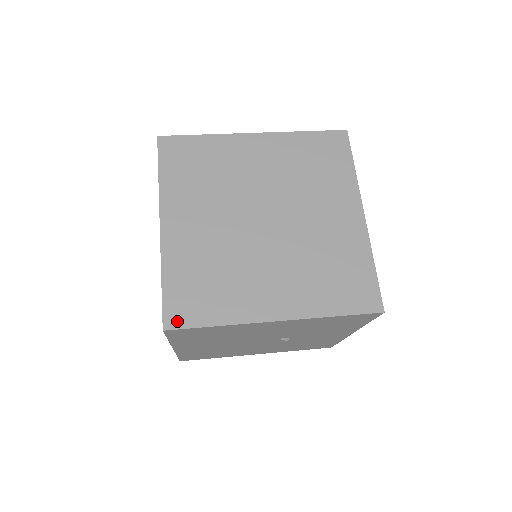
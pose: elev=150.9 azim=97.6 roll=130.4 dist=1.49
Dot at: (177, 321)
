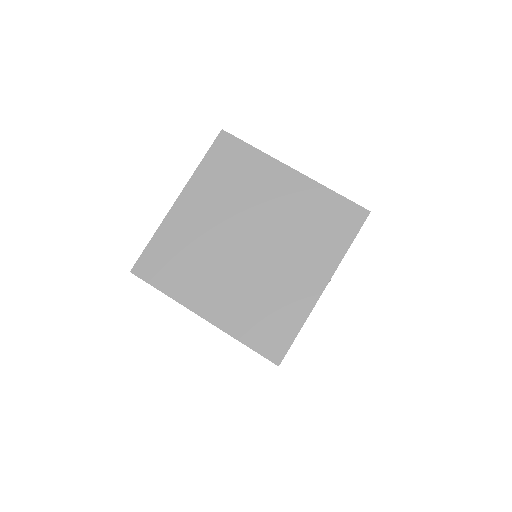
Dot at: (279, 353)
